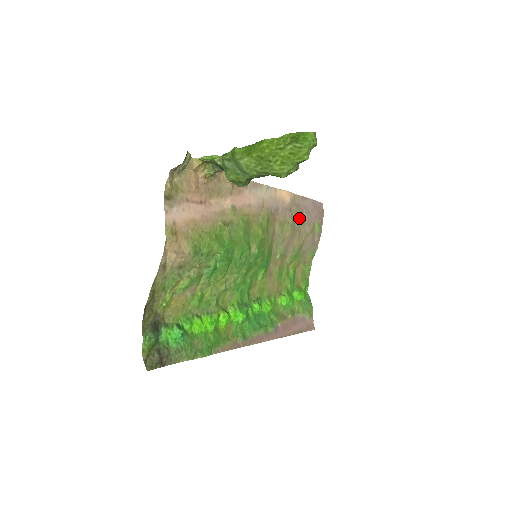
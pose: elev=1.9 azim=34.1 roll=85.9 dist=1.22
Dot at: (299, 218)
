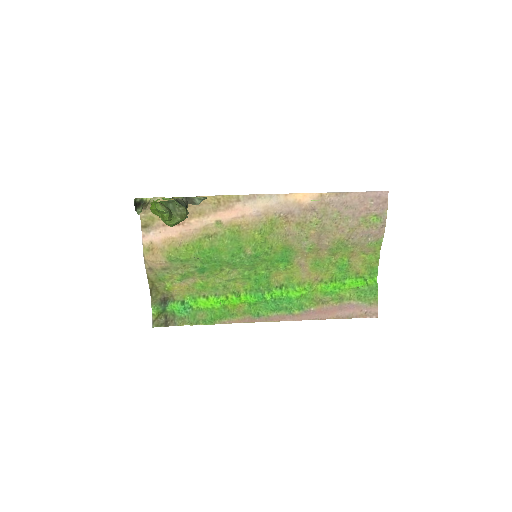
Dot at: (333, 214)
